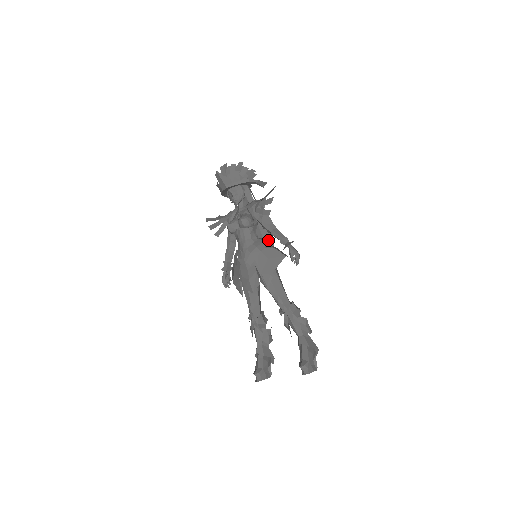
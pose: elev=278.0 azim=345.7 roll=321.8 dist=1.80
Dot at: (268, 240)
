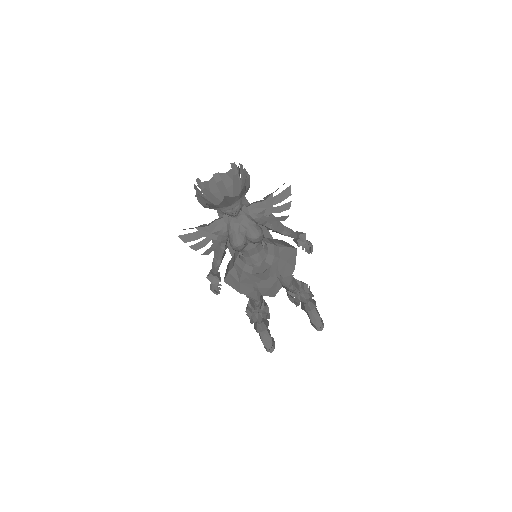
Dot at: (266, 235)
